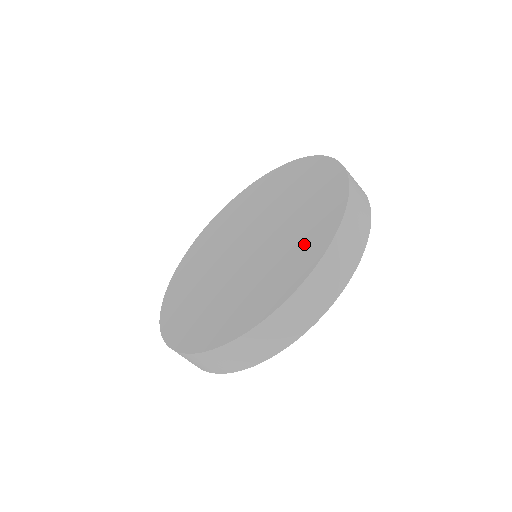
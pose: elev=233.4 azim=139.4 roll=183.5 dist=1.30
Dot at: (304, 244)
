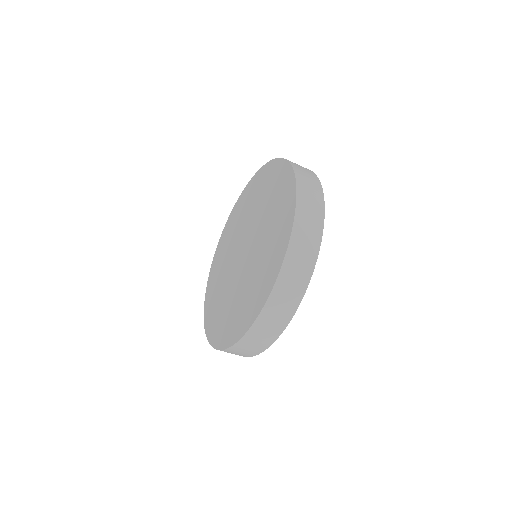
Dot at: (258, 288)
